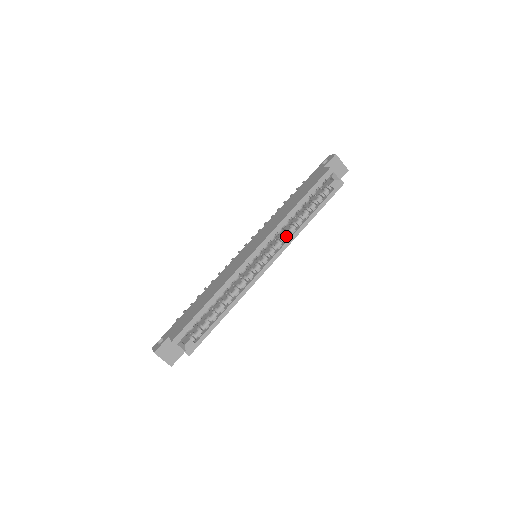
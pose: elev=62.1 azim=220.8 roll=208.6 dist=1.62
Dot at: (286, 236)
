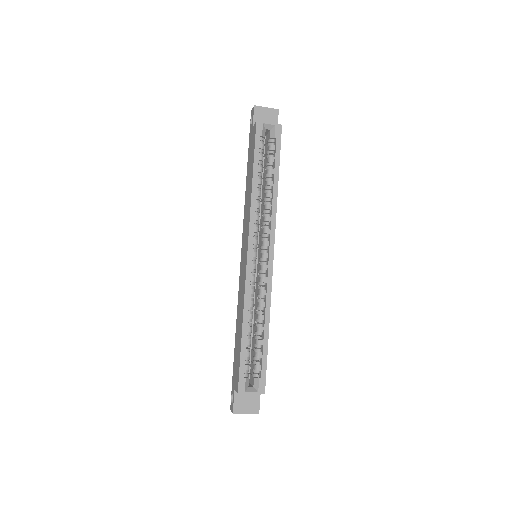
Dot at: (267, 217)
